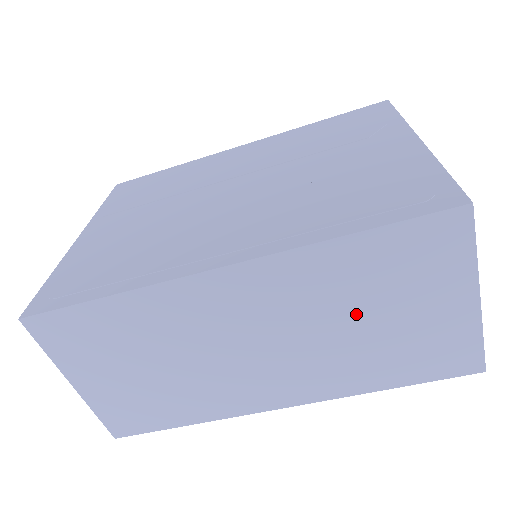
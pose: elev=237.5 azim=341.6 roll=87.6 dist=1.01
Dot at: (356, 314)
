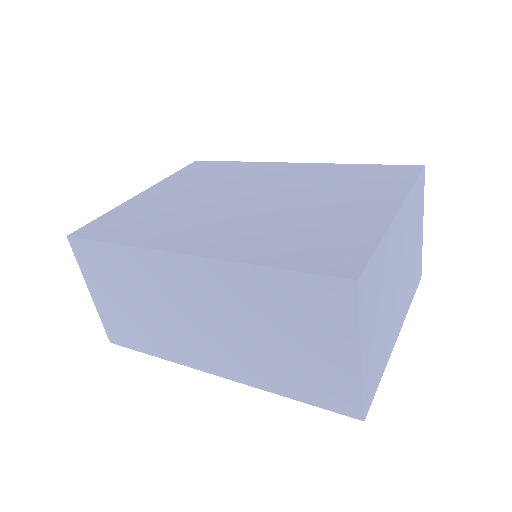
Dot at: (269, 328)
